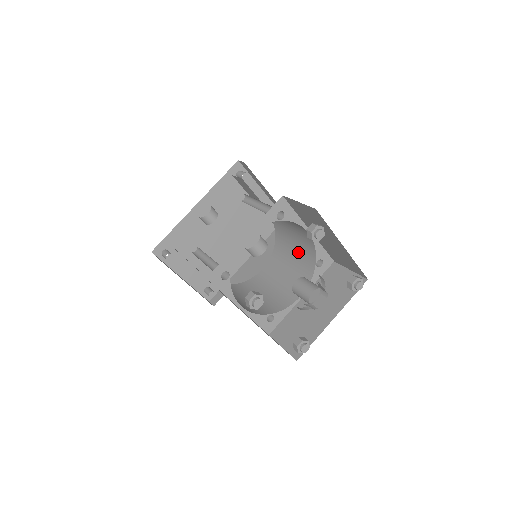
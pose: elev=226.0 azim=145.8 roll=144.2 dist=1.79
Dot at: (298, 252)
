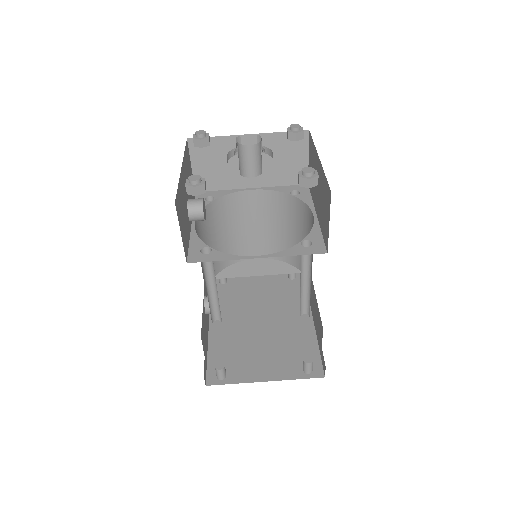
Dot at: (289, 225)
